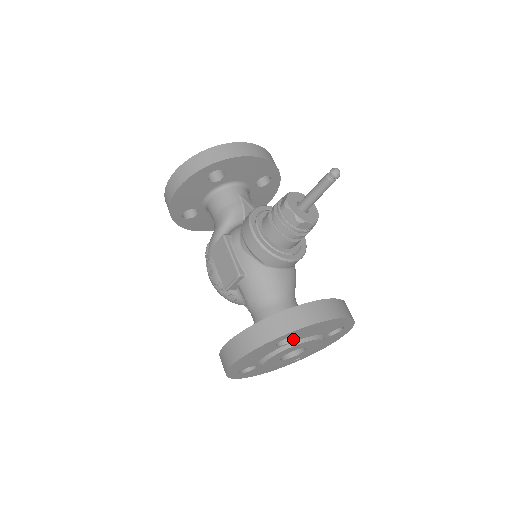
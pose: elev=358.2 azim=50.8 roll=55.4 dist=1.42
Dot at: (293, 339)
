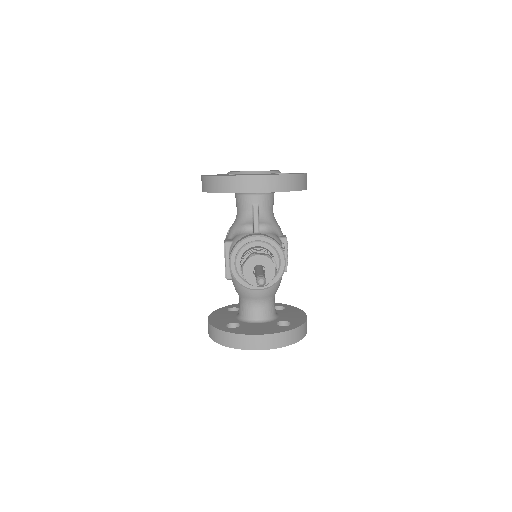
Dot at: occluded
